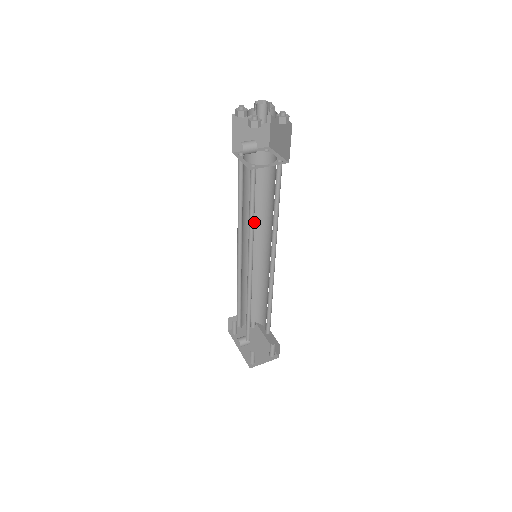
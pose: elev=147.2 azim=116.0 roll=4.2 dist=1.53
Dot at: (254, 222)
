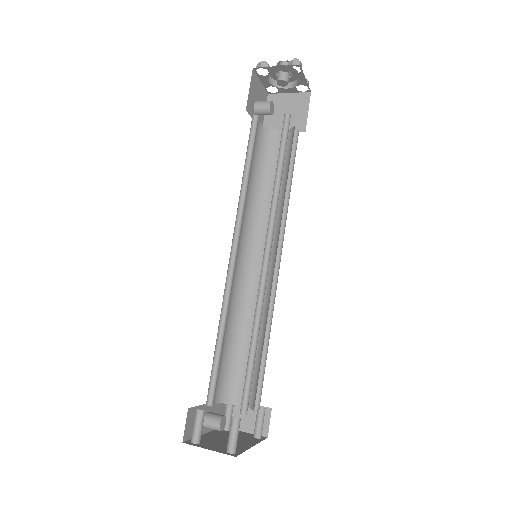
Dot at: occluded
